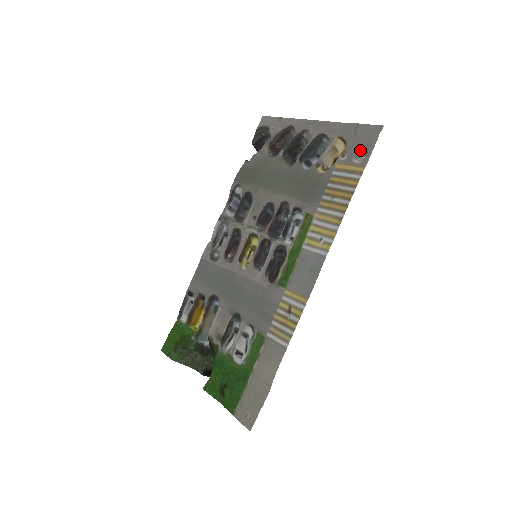
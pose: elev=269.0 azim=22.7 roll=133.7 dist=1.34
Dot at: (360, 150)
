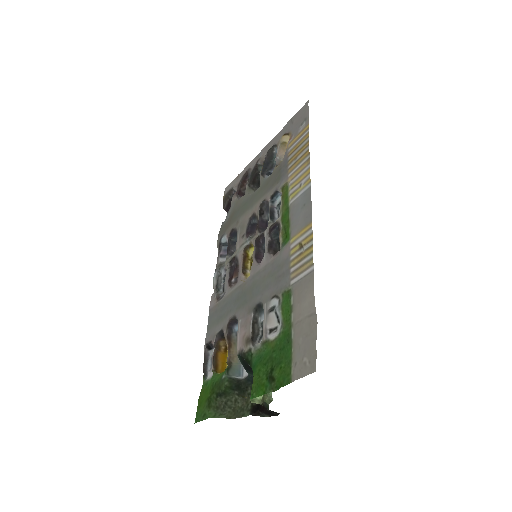
Dot at: (300, 124)
